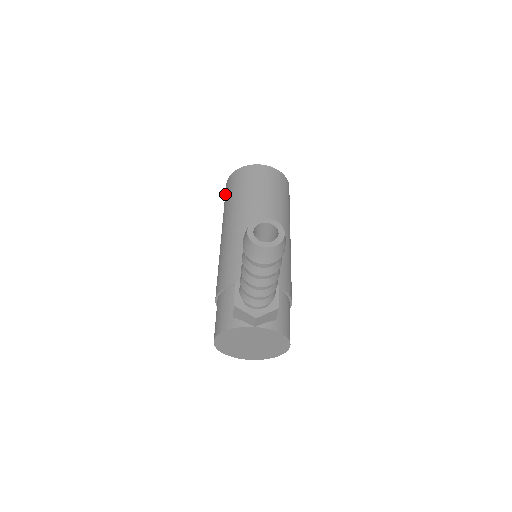
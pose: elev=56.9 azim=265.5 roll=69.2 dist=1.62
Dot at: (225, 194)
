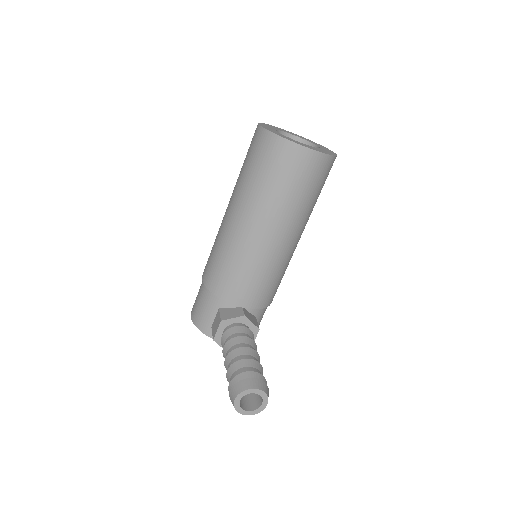
Dot at: (252, 148)
